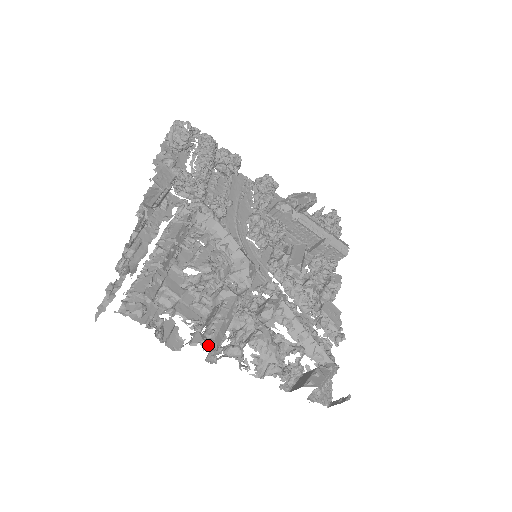
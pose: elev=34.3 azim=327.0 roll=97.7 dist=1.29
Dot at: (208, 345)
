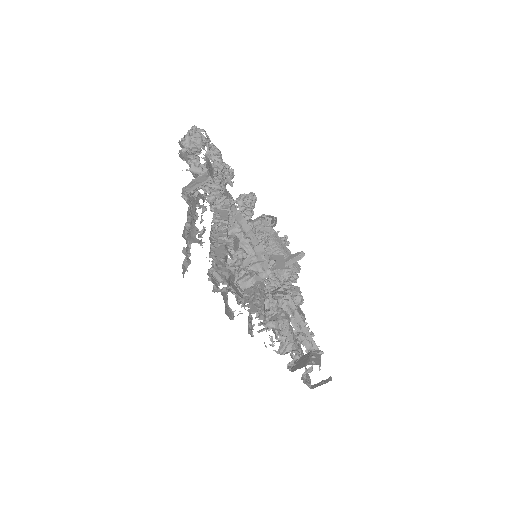
Dot at: (262, 315)
